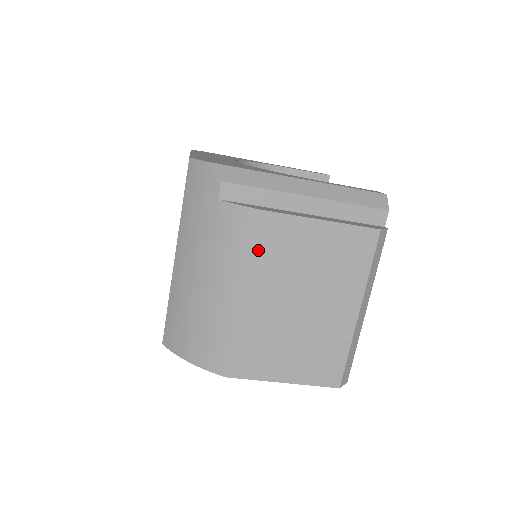
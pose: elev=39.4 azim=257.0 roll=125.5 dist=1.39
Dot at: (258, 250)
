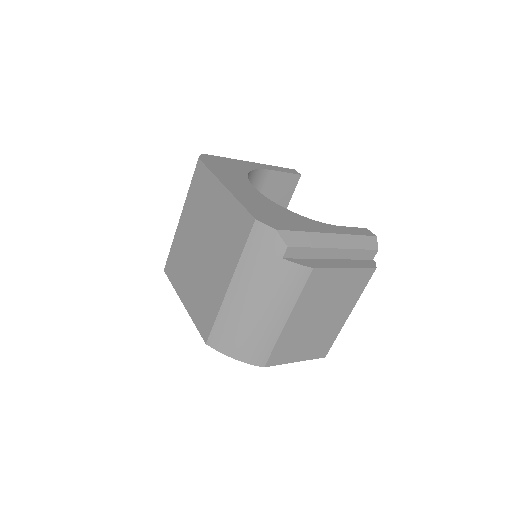
Dot at: (305, 292)
